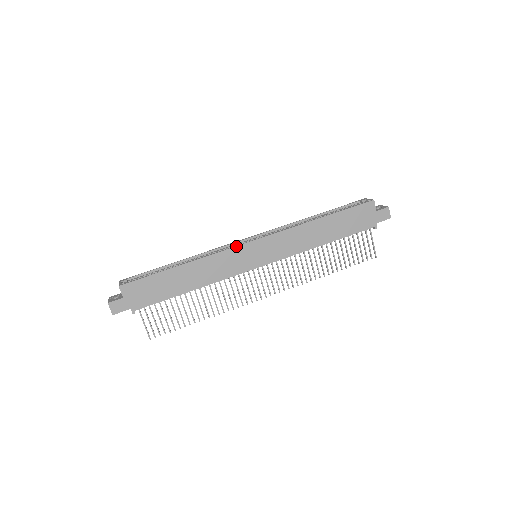
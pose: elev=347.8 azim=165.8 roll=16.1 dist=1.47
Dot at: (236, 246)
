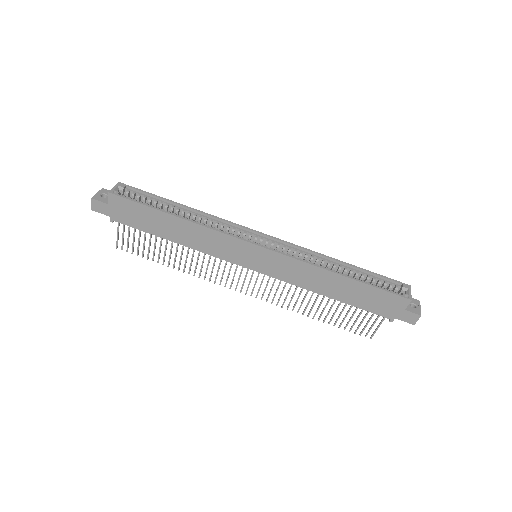
Dot at: (239, 238)
